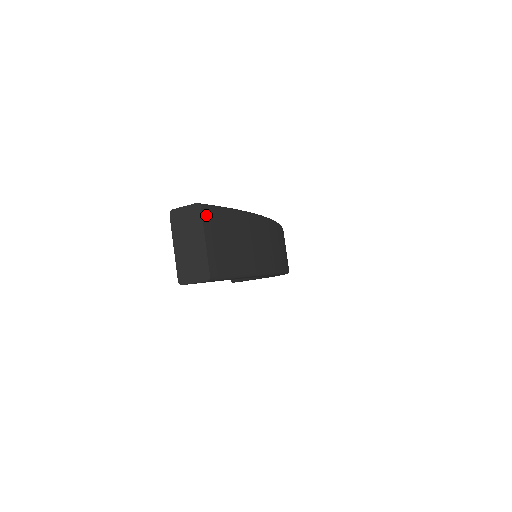
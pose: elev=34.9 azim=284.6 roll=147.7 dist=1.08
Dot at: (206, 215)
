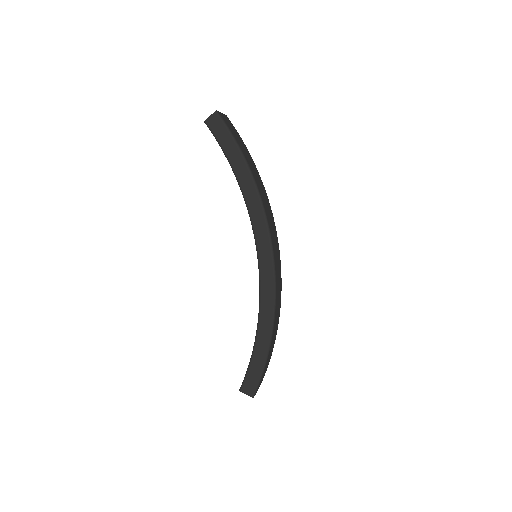
Dot at: occluded
